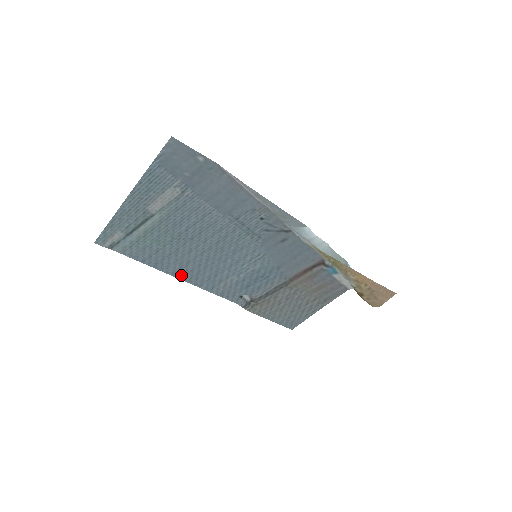
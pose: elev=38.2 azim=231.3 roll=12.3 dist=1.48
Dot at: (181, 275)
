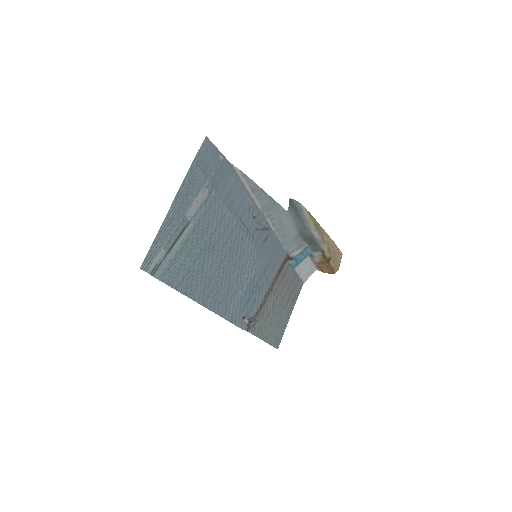
Dot at: (204, 300)
